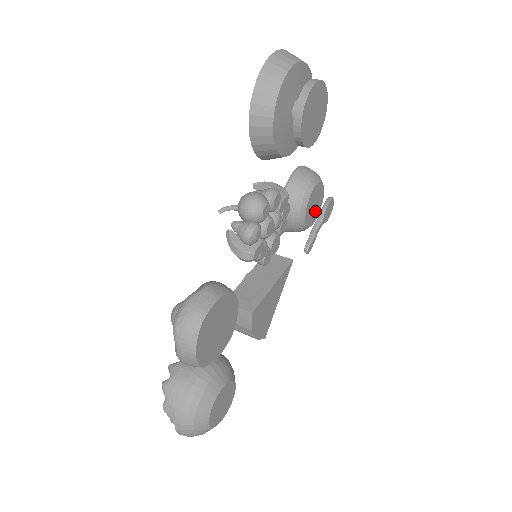
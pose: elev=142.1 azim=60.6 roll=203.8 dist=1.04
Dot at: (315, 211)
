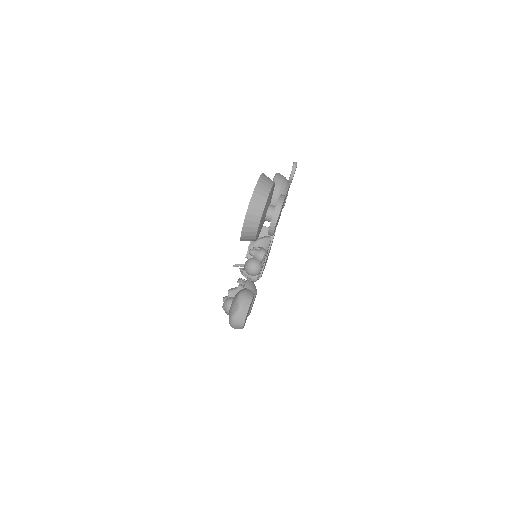
Dot at: occluded
